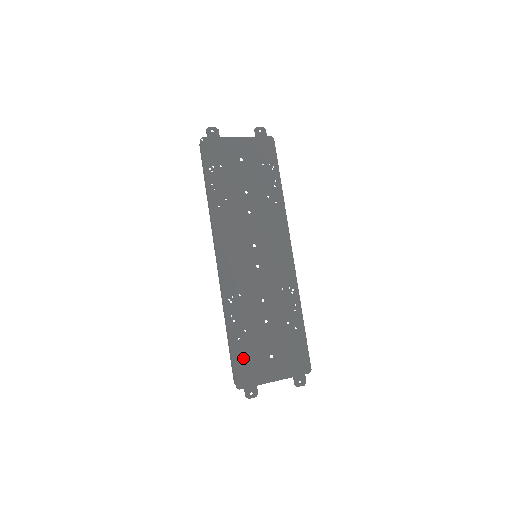
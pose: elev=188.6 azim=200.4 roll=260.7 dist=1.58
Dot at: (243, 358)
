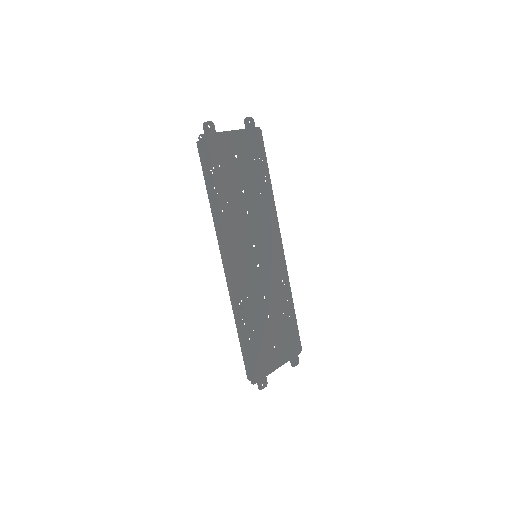
Dot at: (254, 356)
